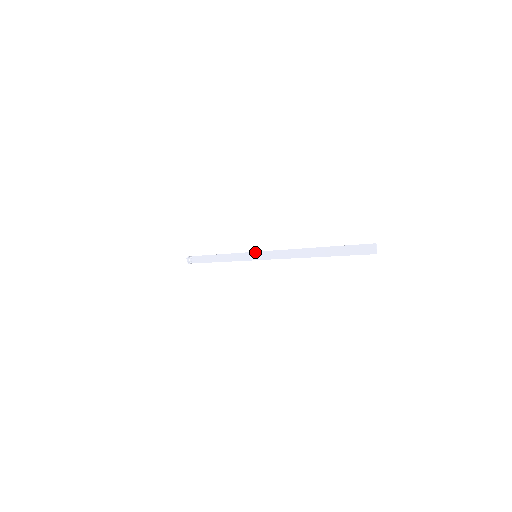
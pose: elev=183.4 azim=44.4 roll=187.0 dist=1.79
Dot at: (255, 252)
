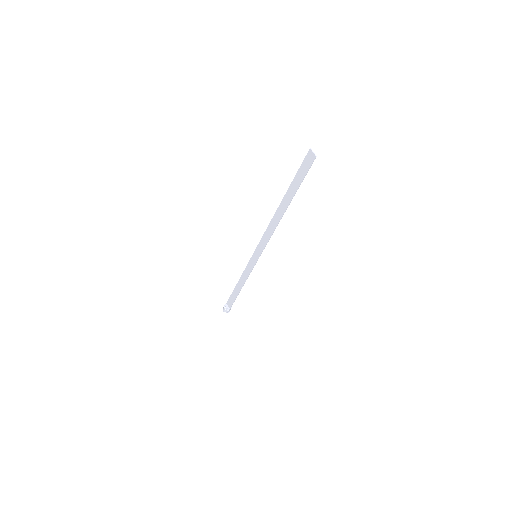
Dot at: (253, 253)
